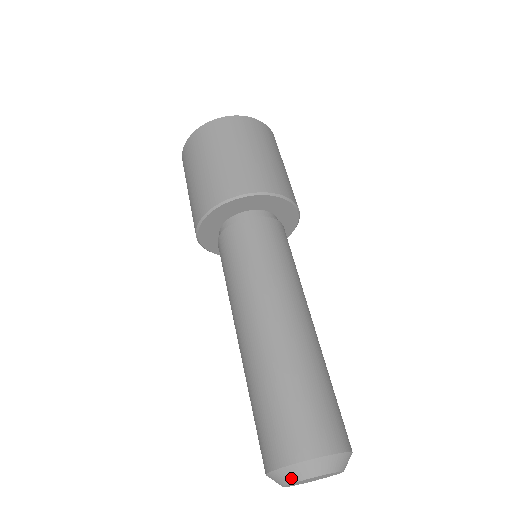
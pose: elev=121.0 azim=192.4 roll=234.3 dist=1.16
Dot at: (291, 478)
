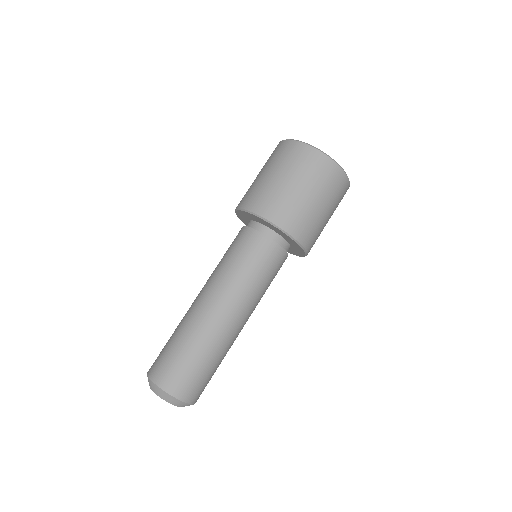
Dot at: occluded
